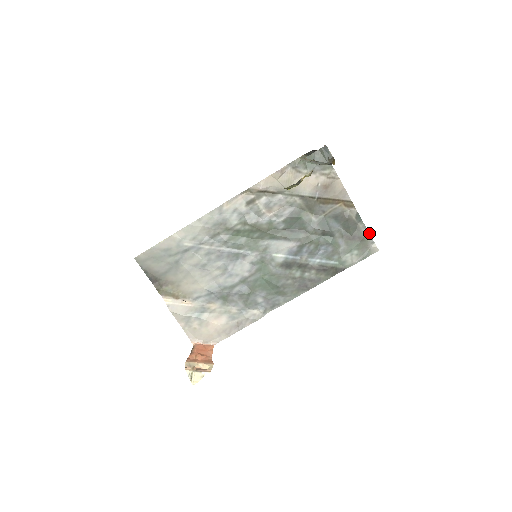
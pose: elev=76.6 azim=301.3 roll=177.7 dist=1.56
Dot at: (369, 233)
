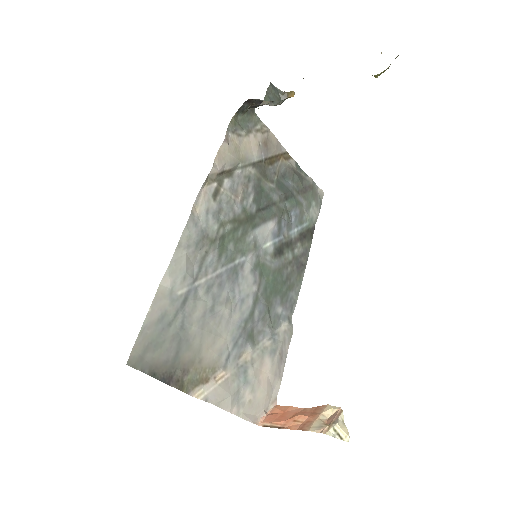
Dot at: (312, 179)
